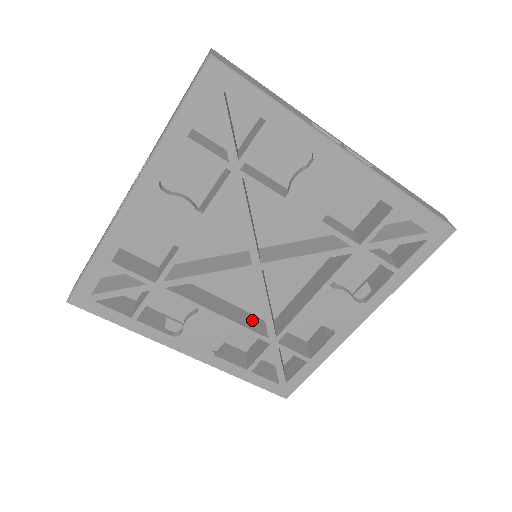
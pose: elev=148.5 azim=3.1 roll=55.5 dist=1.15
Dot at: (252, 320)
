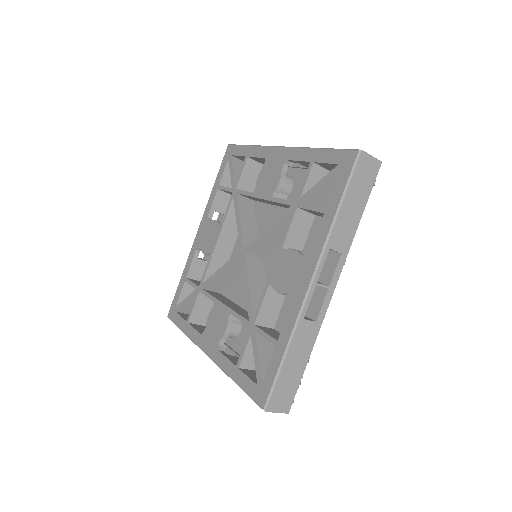
Dot at: occluded
